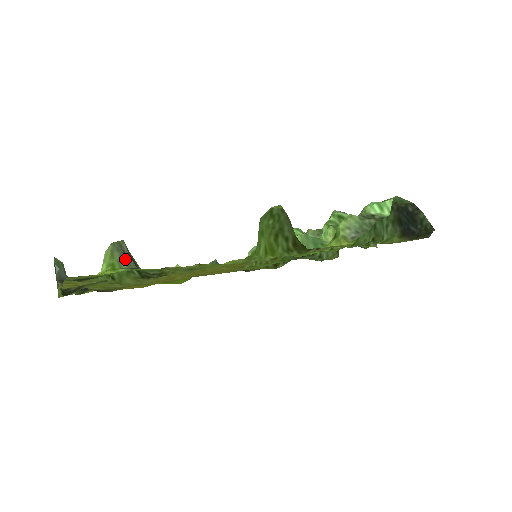
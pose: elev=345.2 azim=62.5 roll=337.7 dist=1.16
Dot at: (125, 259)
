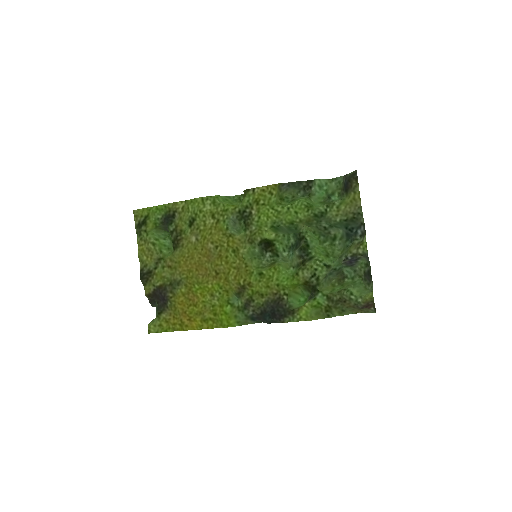
Dot at: (164, 227)
